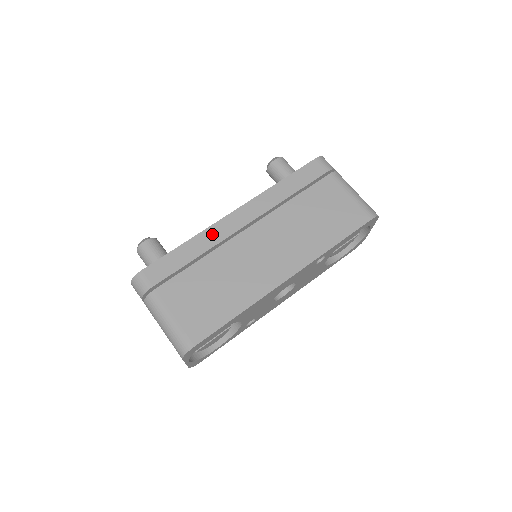
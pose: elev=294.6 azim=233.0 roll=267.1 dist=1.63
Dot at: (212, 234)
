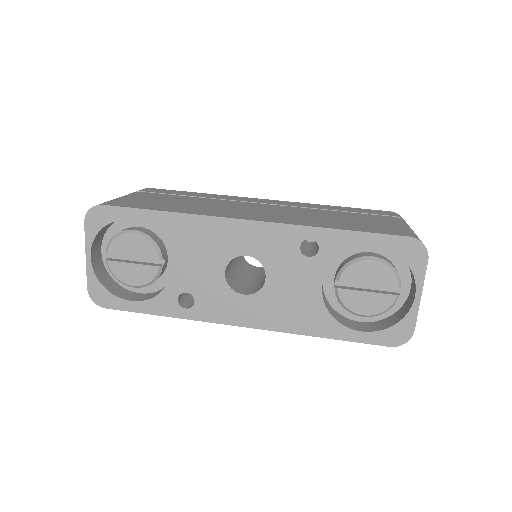
Dot at: (229, 197)
